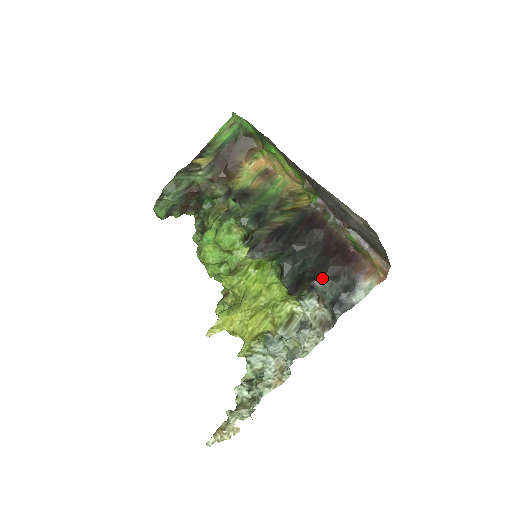
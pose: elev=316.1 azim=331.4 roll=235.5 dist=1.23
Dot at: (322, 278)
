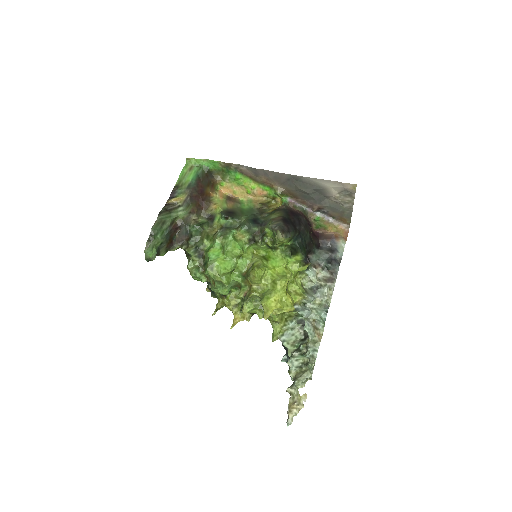
Dot at: (313, 250)
